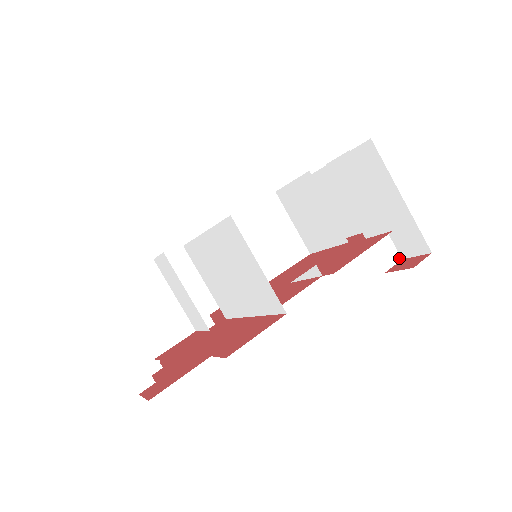
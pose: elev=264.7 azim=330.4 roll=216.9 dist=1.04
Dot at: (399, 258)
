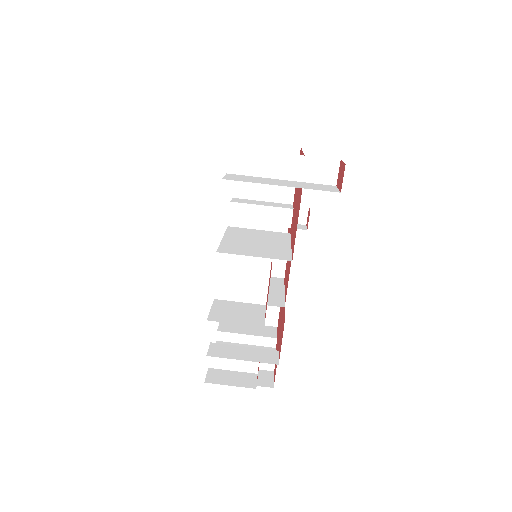
Dot at: (337, 162)
